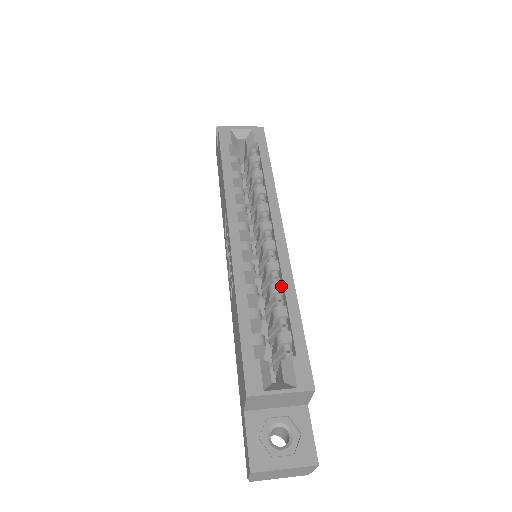
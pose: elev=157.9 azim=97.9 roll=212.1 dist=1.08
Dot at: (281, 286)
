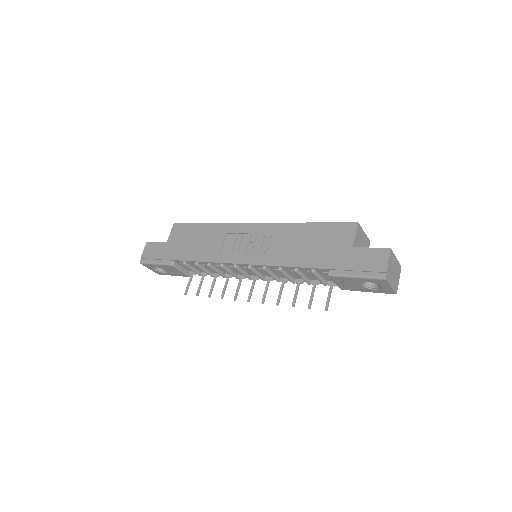
Dot at: occluded
